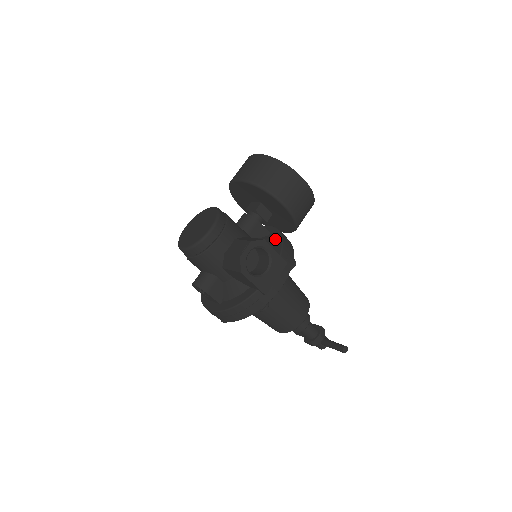
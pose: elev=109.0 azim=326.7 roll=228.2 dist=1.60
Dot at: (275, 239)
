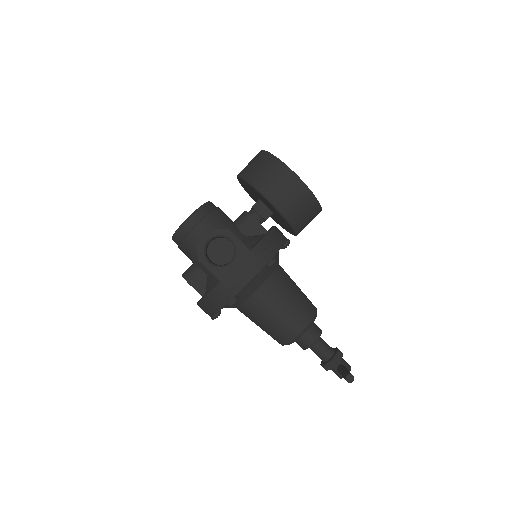
Dot at: occluded
